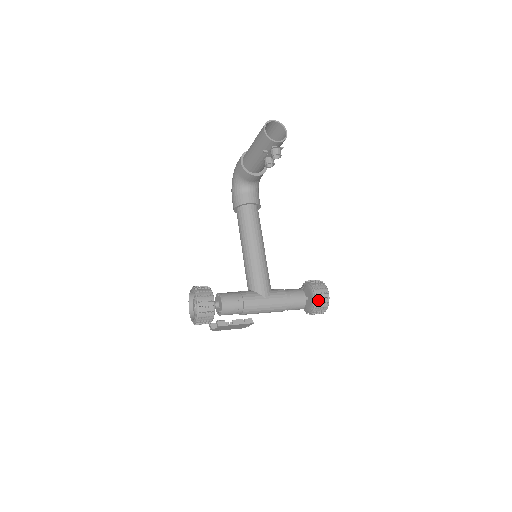
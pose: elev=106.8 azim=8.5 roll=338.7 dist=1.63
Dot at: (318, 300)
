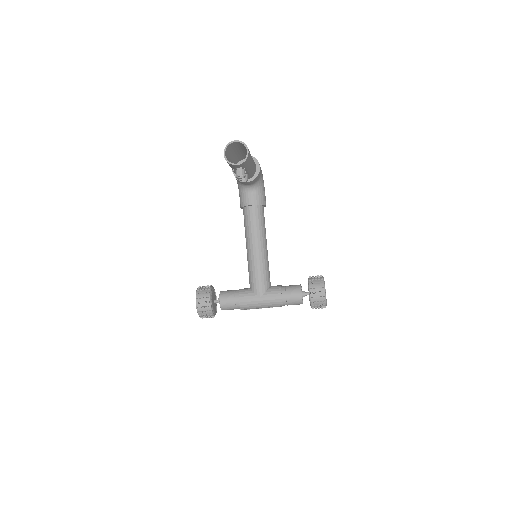
Dot at: (313, 299)
